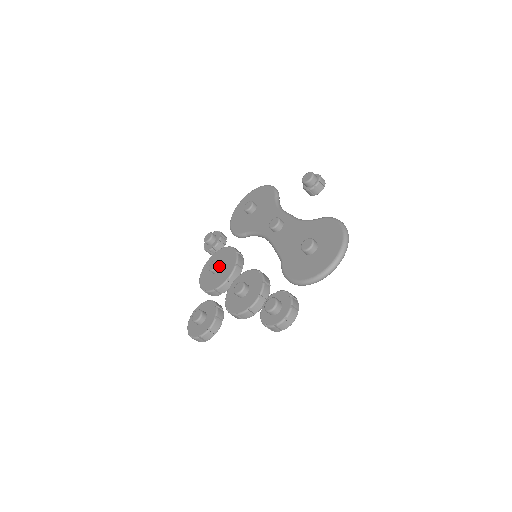
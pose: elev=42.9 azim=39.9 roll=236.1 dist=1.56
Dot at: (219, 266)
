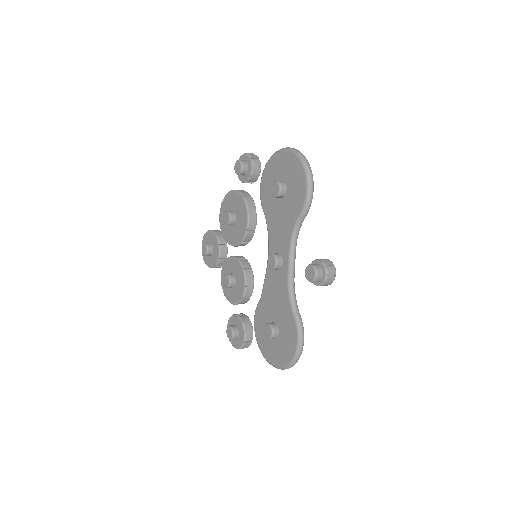
Dot at: (231, 224)
